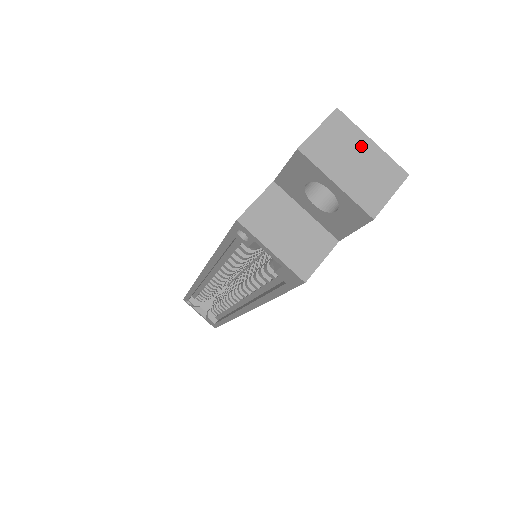
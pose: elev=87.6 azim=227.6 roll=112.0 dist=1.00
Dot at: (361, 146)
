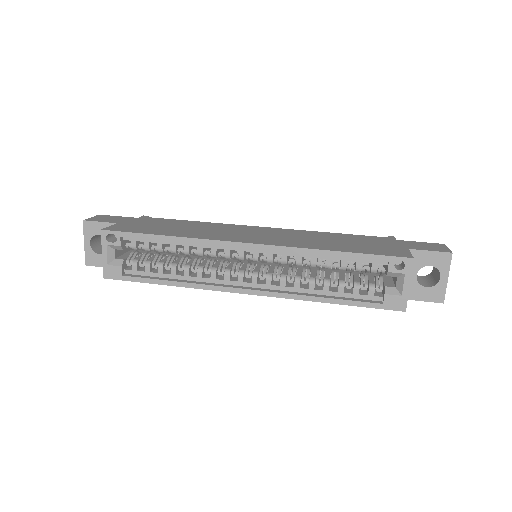
Dot at: occluded
